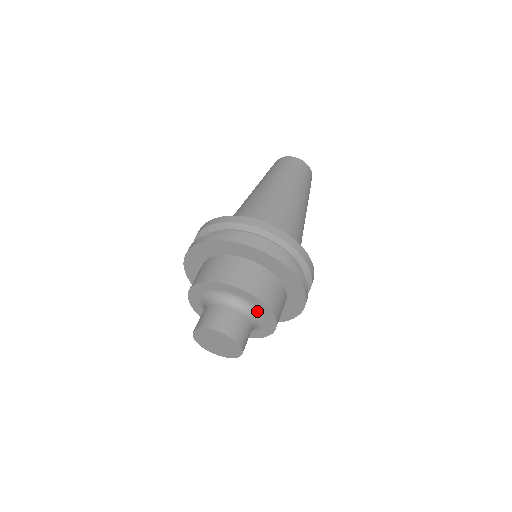
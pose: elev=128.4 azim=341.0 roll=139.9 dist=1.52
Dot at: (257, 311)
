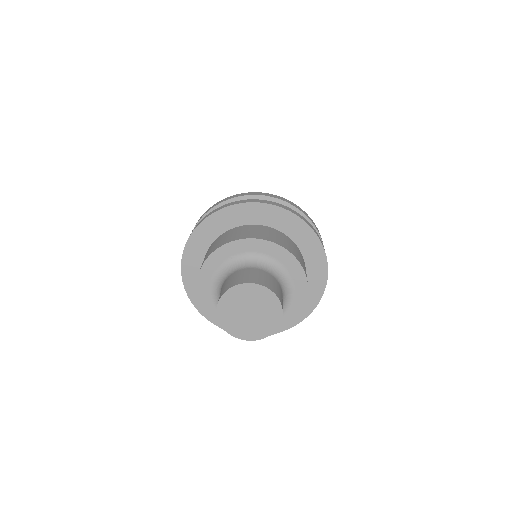
Dot at: (289, 284)
